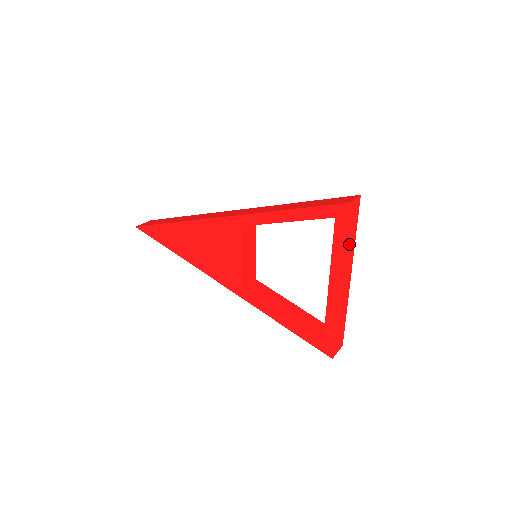
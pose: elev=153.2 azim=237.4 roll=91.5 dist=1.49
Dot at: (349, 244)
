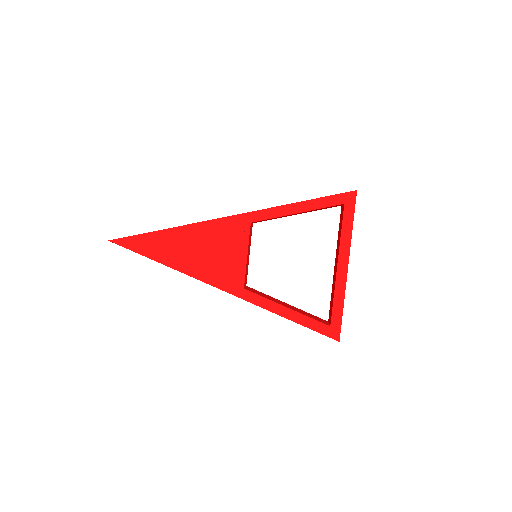
Dot at: occluded
